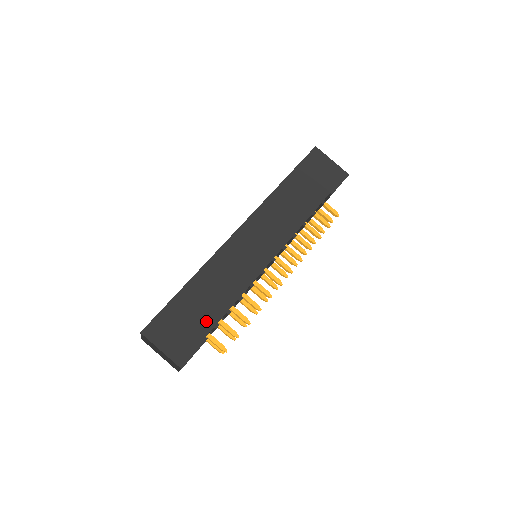
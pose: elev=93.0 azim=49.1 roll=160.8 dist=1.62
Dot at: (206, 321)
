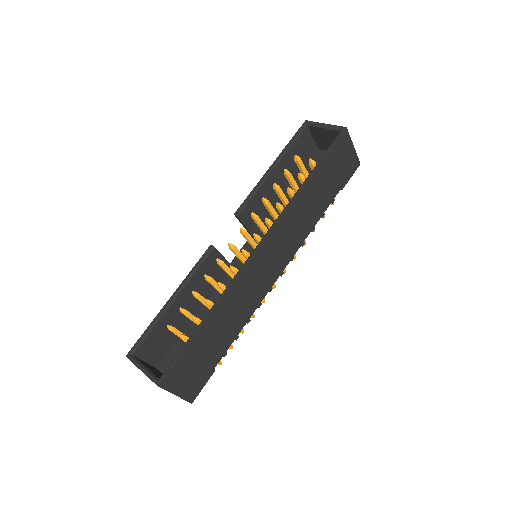
Dot at: (217, 353)
